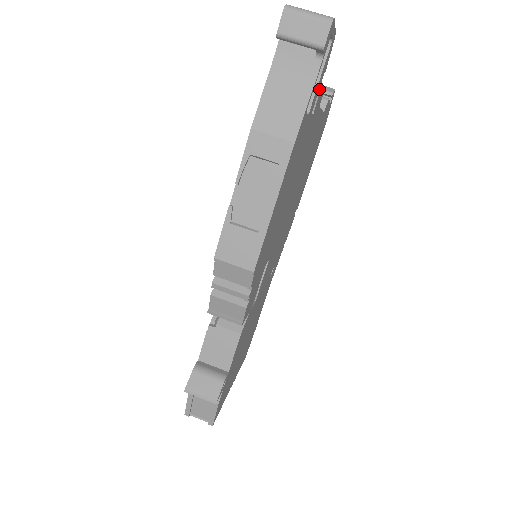
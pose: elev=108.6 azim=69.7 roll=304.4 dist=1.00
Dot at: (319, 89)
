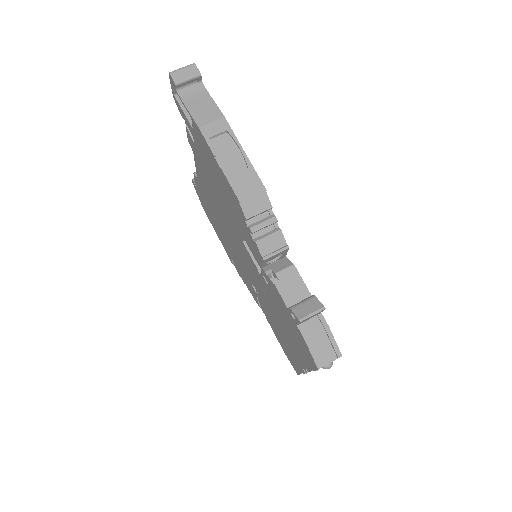
Dot at: occluded
